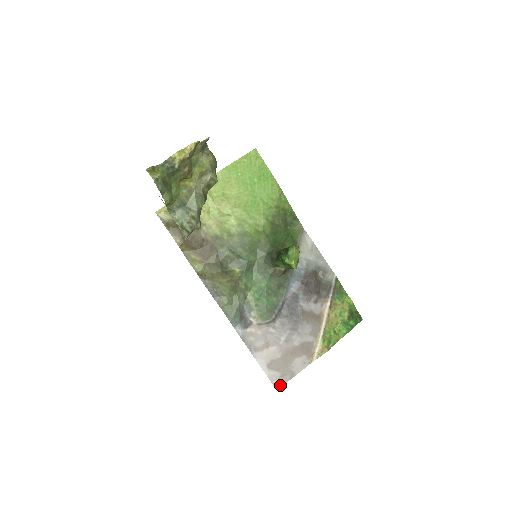
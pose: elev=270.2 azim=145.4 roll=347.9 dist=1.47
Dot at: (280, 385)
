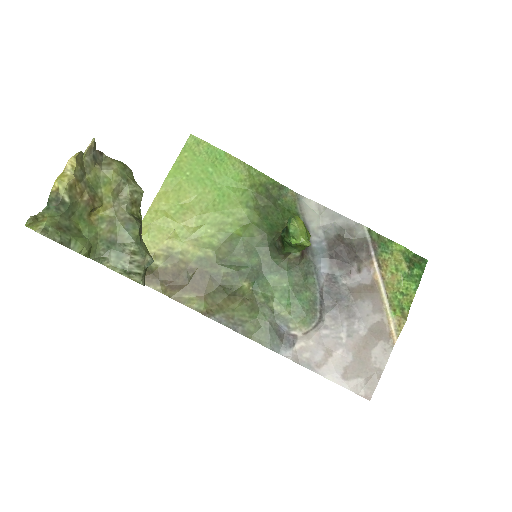
Dot at: (371, 393)
